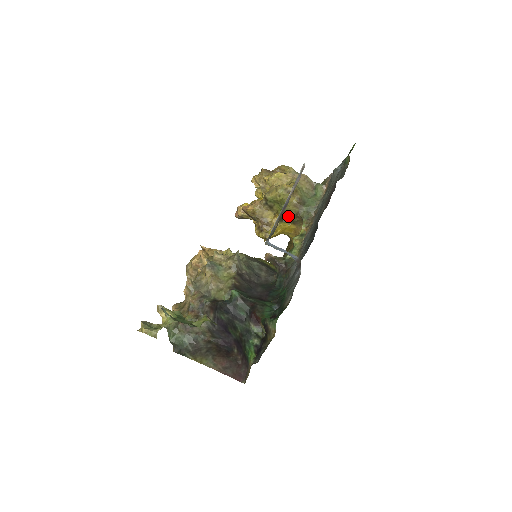
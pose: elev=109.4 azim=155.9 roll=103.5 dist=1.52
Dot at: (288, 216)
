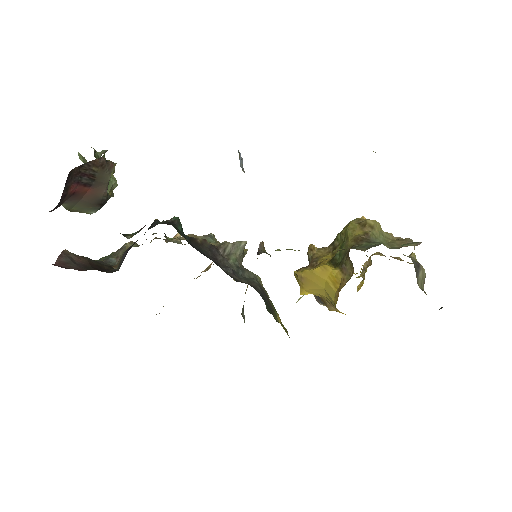
Dot at: (342, 257)
